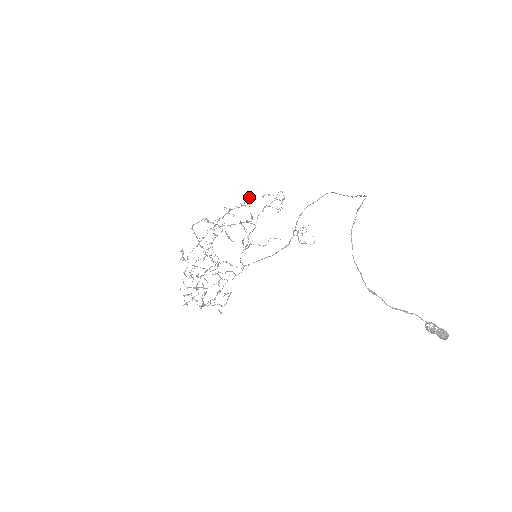
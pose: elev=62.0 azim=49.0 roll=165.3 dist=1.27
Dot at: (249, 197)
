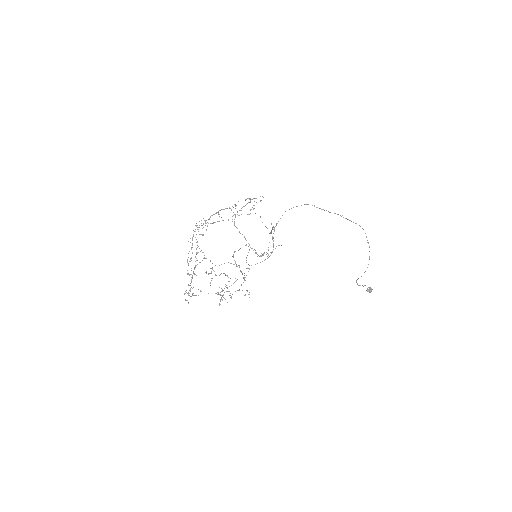
Dot at: occluded
